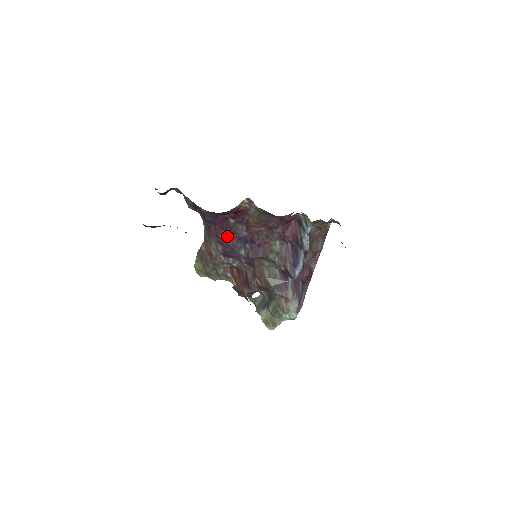
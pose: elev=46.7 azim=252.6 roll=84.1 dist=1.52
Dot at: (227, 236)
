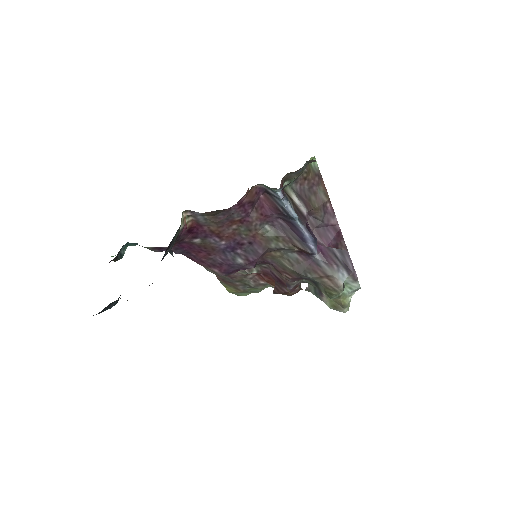
Dot at: (210, 256)
